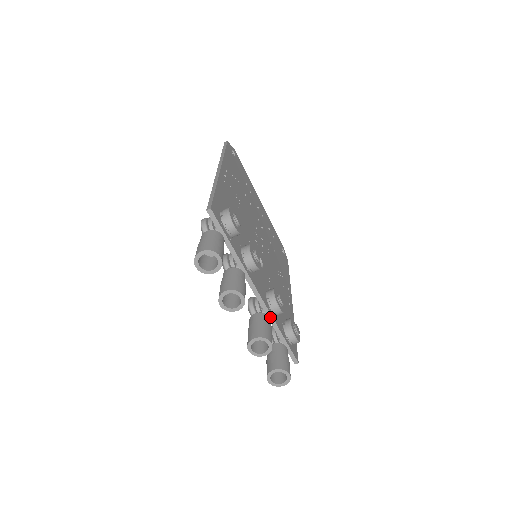
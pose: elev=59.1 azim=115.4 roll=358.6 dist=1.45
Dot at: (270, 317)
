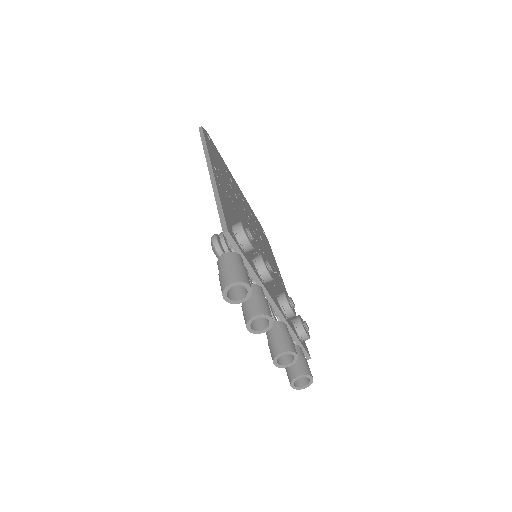
Dot at: (285, 323)
